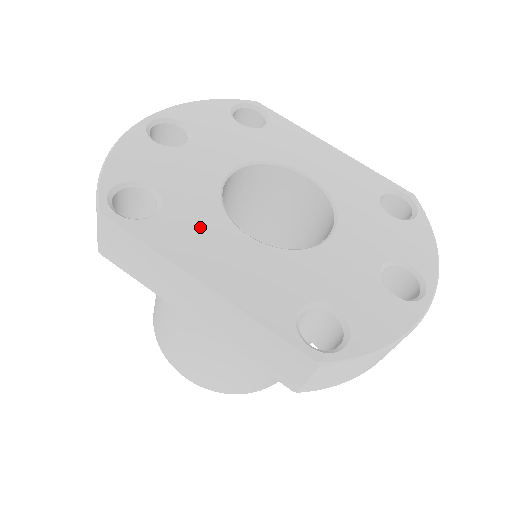
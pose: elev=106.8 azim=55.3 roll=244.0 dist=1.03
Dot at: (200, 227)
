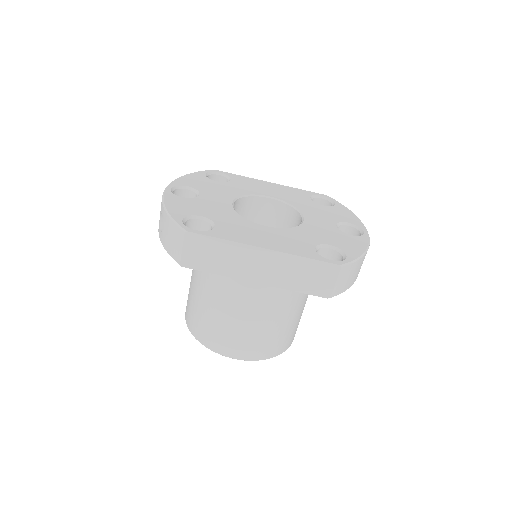
Dot at: (241, 227)
